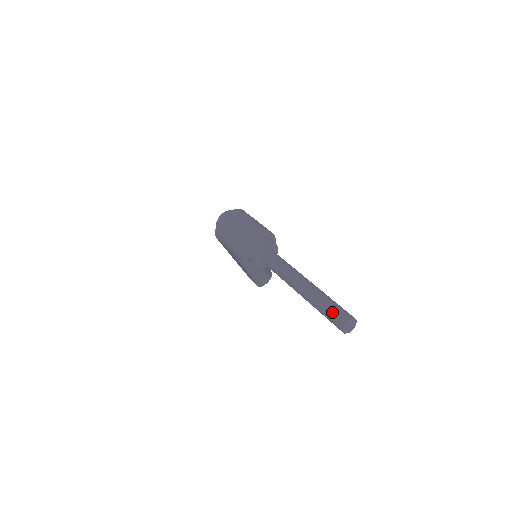
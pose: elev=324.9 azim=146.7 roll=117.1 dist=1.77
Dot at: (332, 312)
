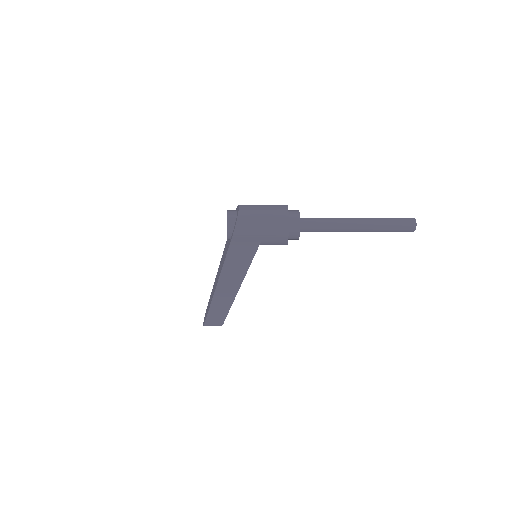
Dot at: (400, 220)
